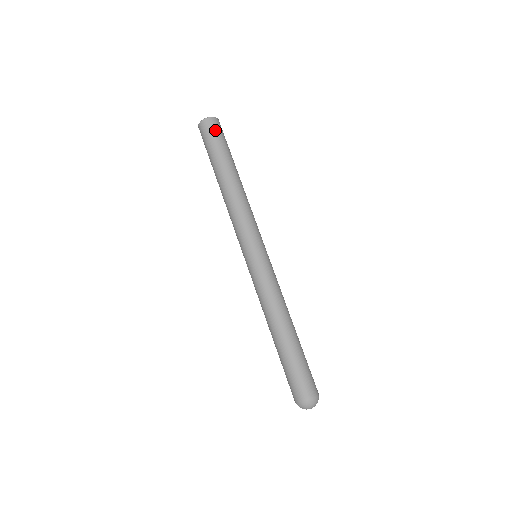
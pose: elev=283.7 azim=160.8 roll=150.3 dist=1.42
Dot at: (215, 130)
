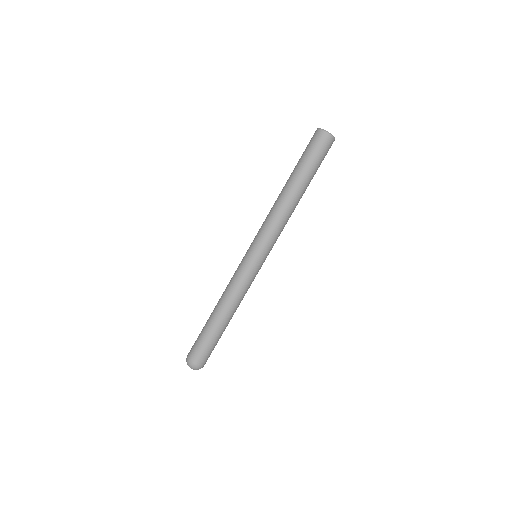
Dot at: (323, 148)
